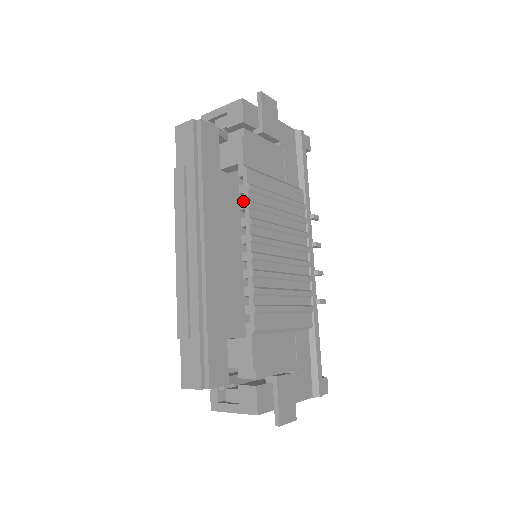
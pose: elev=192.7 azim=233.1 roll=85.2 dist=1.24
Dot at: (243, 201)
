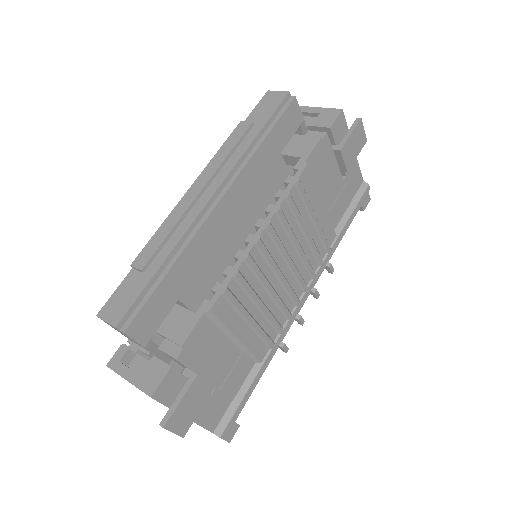
Dot at: (283, 190)
